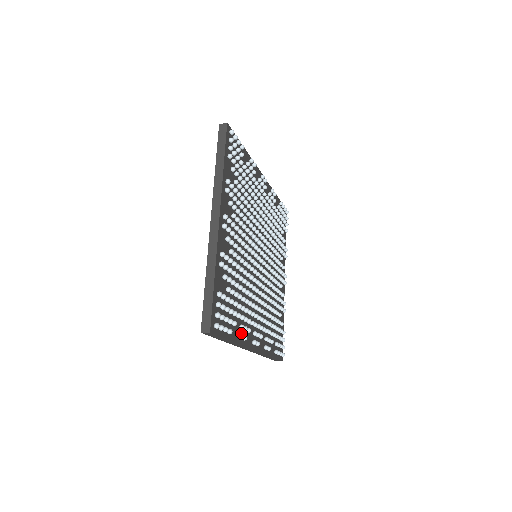
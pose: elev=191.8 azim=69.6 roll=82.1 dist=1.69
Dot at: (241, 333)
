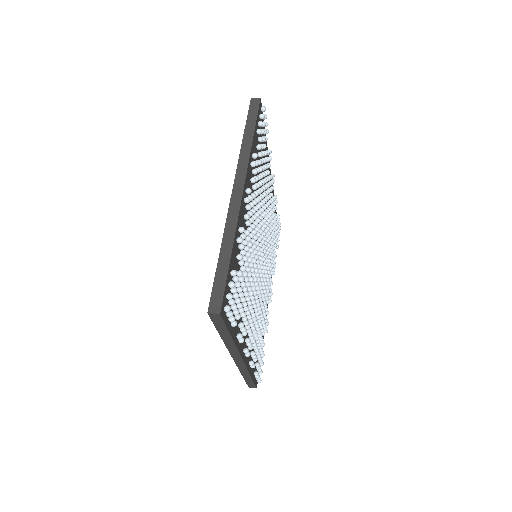
Dot at: occluded
